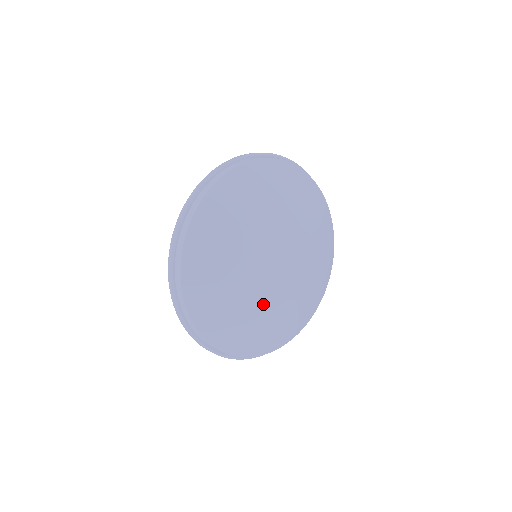
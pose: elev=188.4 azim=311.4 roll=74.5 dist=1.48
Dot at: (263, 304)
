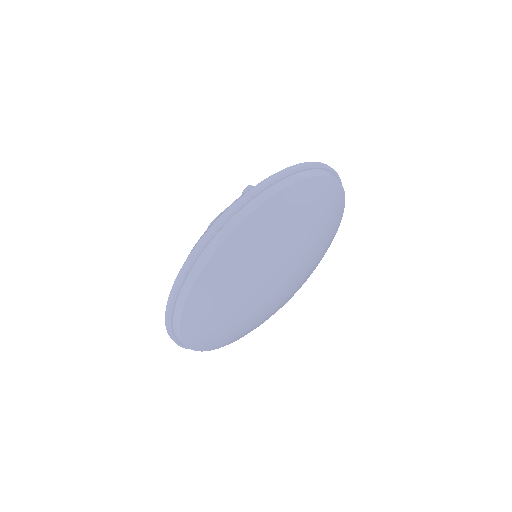
Dot at: (259, 316)
